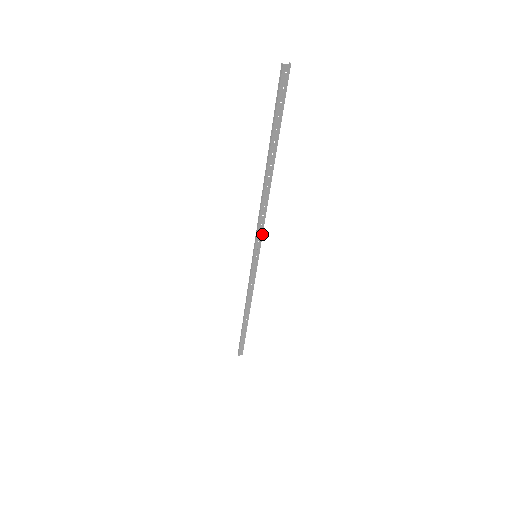
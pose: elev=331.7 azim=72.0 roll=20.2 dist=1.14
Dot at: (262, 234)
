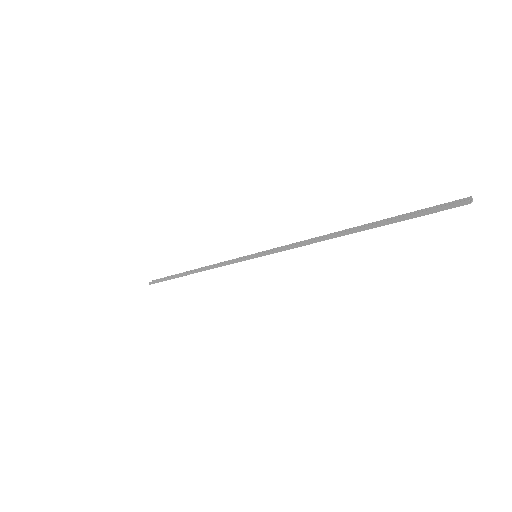
Dot at: occluded
